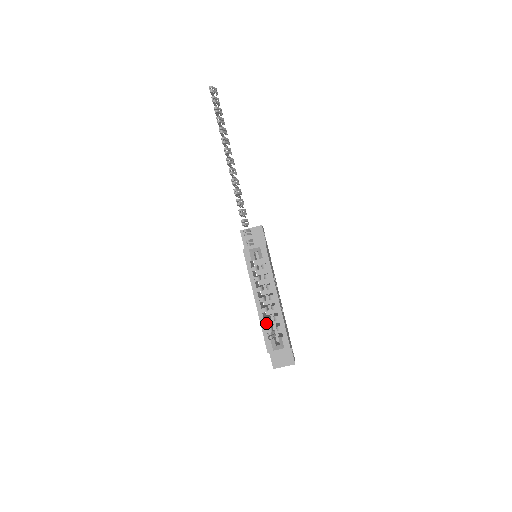
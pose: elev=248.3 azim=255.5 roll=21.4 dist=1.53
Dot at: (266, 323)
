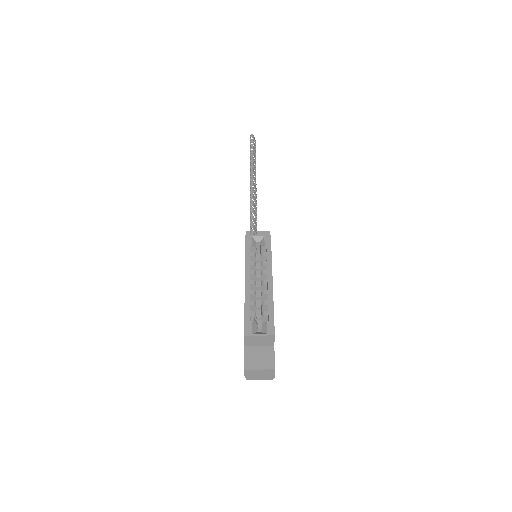
Dot at: occluded
